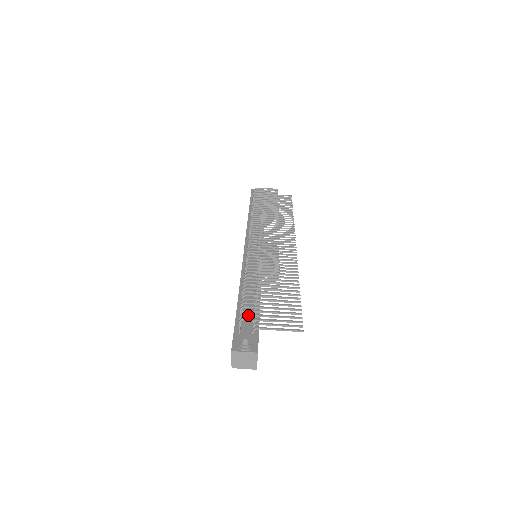
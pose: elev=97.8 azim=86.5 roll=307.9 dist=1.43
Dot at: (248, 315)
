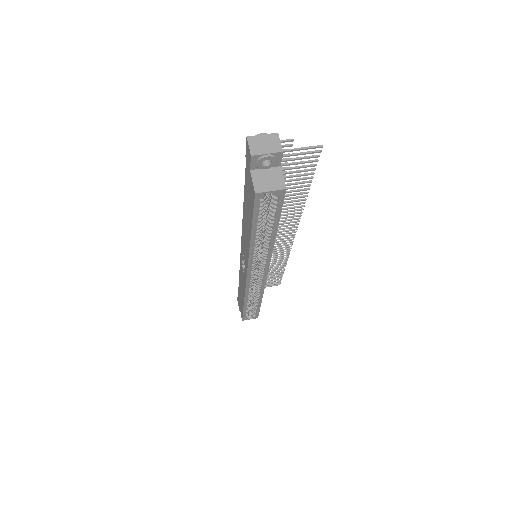
Dot at: occluded
